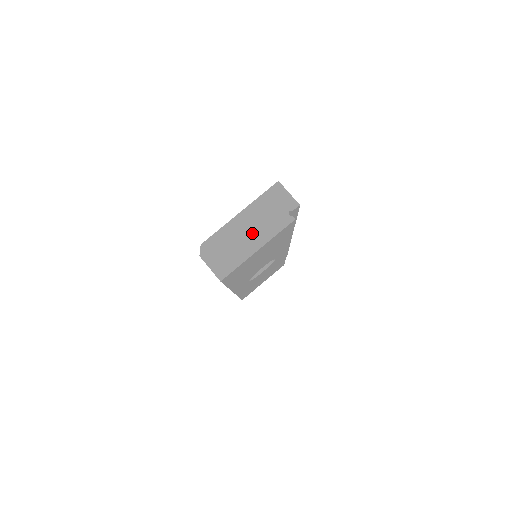
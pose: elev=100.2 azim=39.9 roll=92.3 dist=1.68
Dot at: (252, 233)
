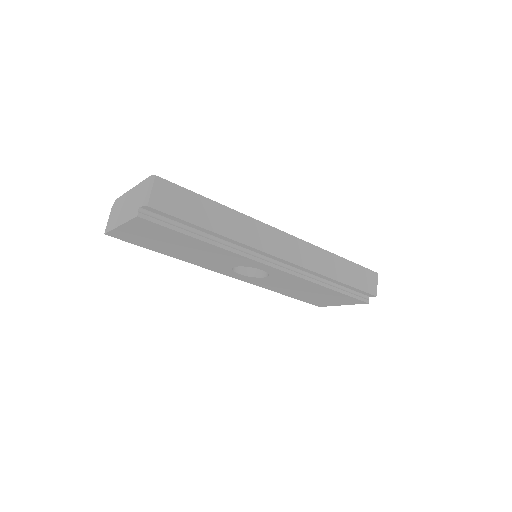
Dot at: (125, 210)
